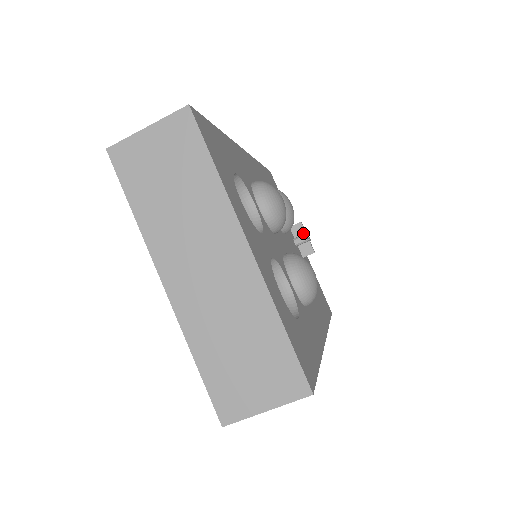
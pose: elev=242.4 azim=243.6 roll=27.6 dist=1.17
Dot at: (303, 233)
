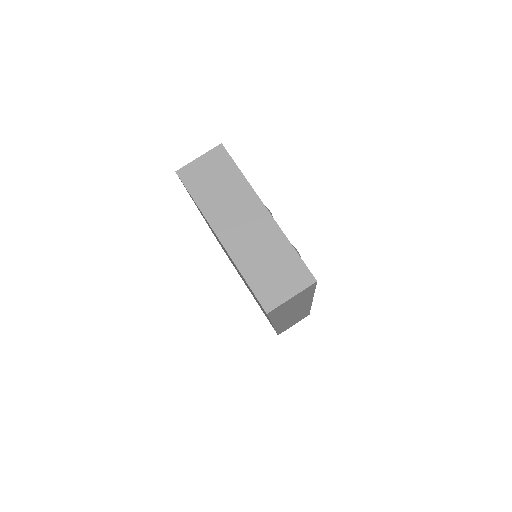
Dot at: occluded
